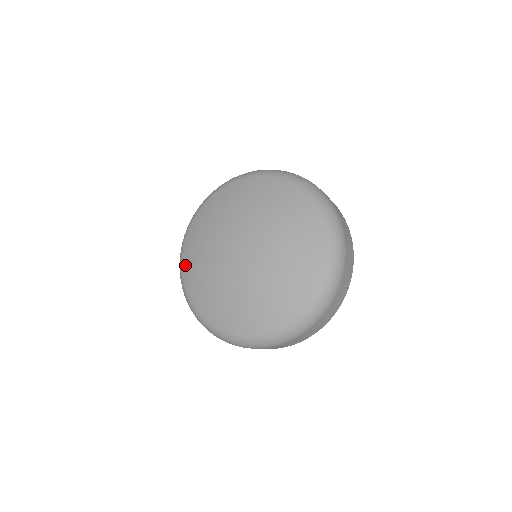
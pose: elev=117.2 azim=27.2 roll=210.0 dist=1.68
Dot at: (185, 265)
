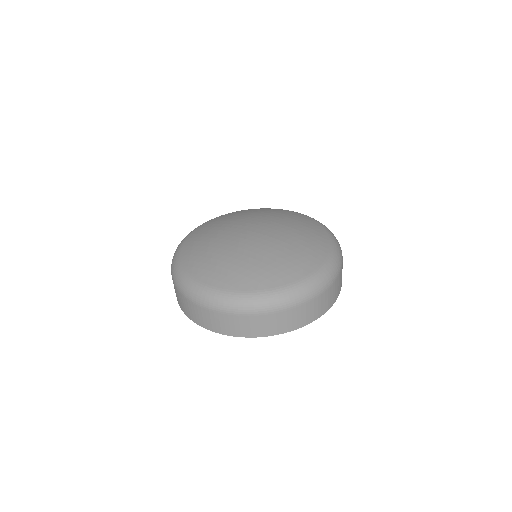
Dot at: (222, 216)
